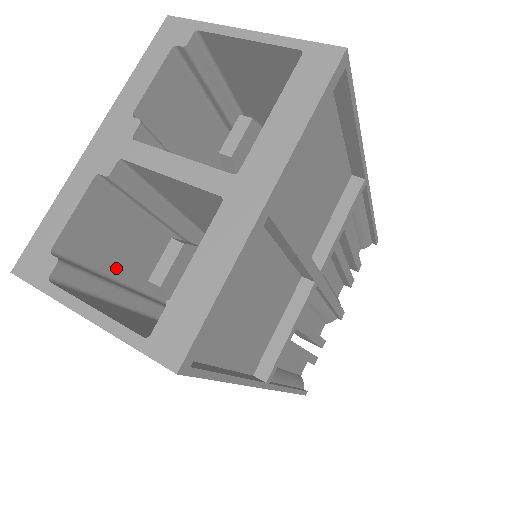
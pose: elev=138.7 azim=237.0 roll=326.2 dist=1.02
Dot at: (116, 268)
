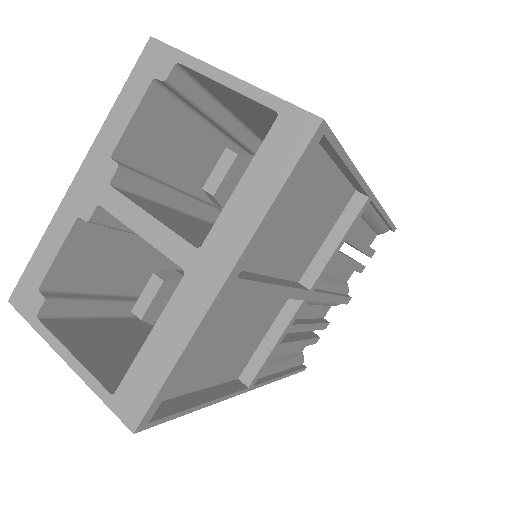
Dot at: (110, 283)
